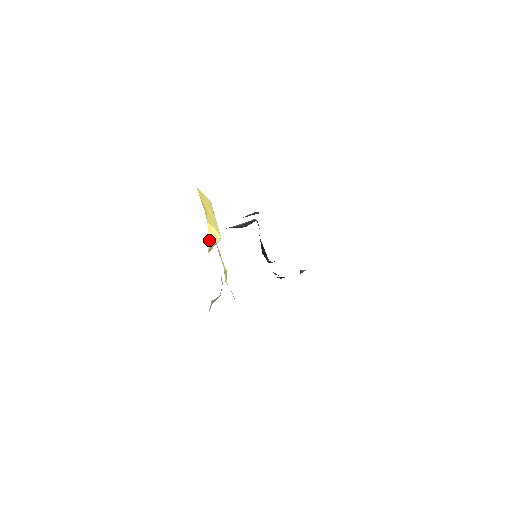
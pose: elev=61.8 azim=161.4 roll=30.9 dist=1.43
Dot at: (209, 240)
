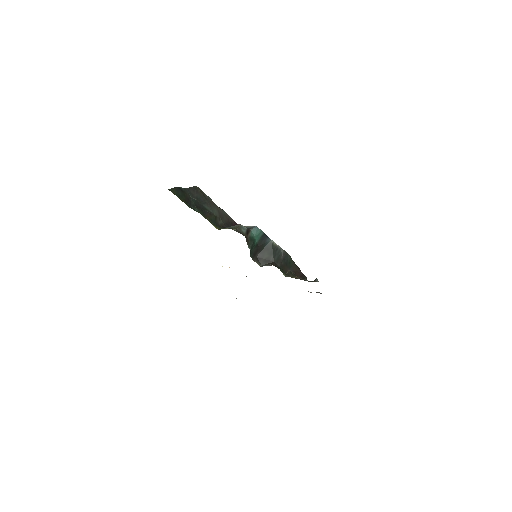
Dot at: occluded
